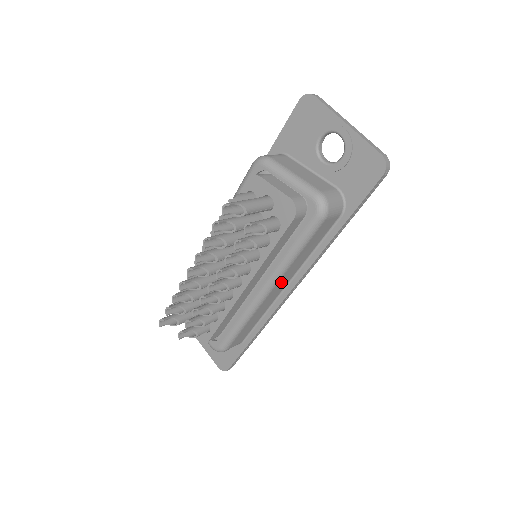
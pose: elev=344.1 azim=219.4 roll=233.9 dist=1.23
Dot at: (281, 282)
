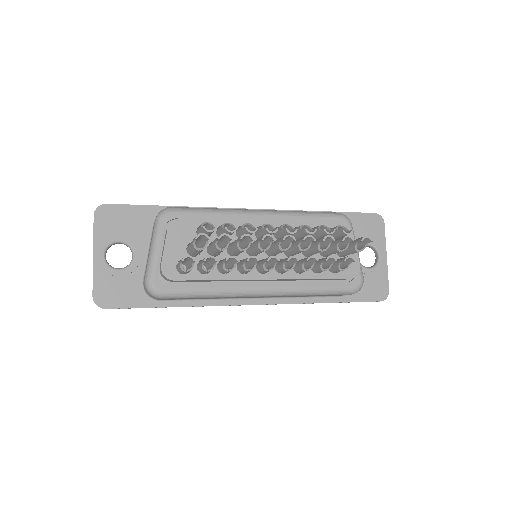
Dot at: (272, 296)
